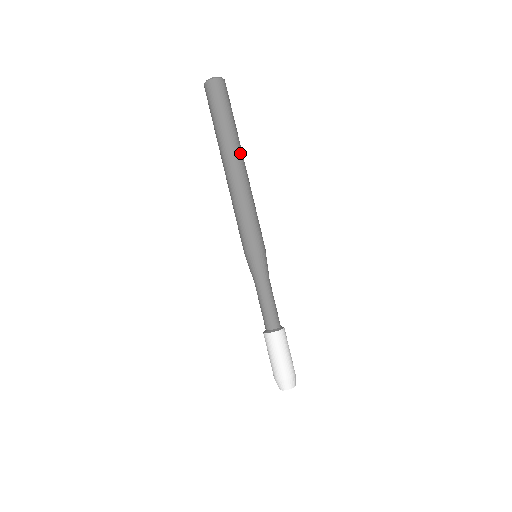
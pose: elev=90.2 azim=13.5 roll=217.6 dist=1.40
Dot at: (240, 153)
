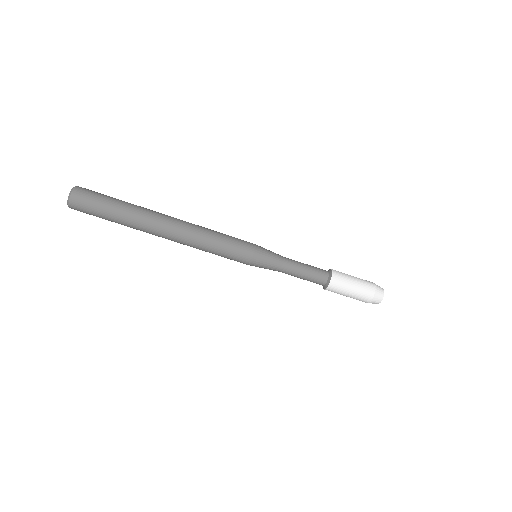
Dot at: (157, 212)
